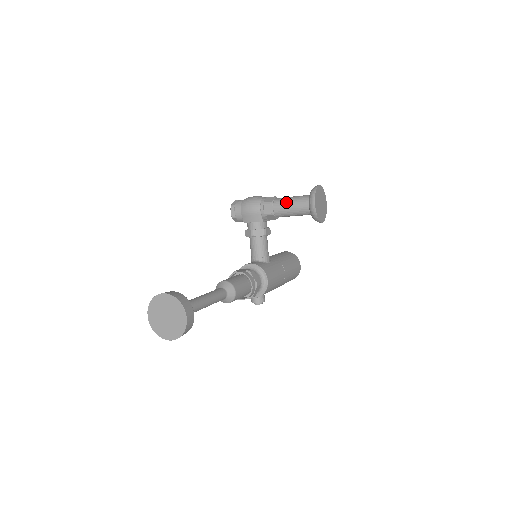
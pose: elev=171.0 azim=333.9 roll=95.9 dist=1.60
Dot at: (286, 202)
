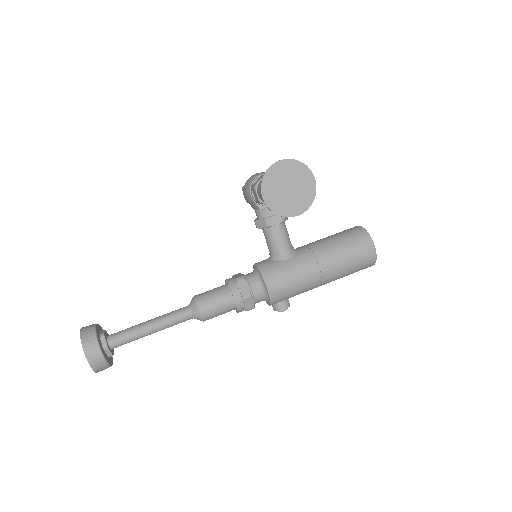
Dot at: occluded
